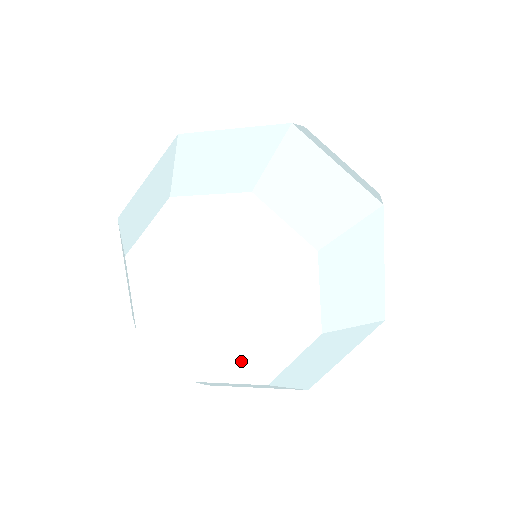
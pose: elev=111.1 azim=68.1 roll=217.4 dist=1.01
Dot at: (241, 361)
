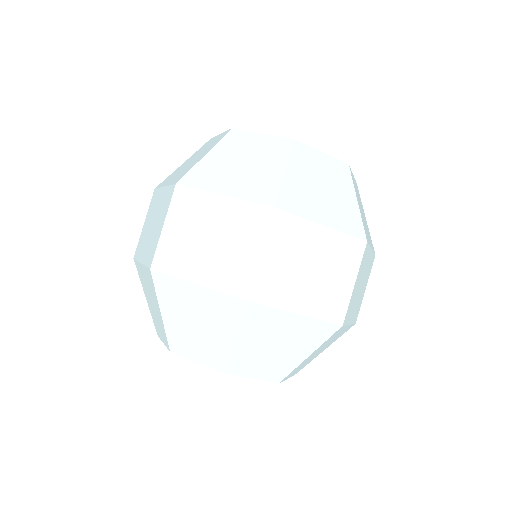
Dot at: occluded
